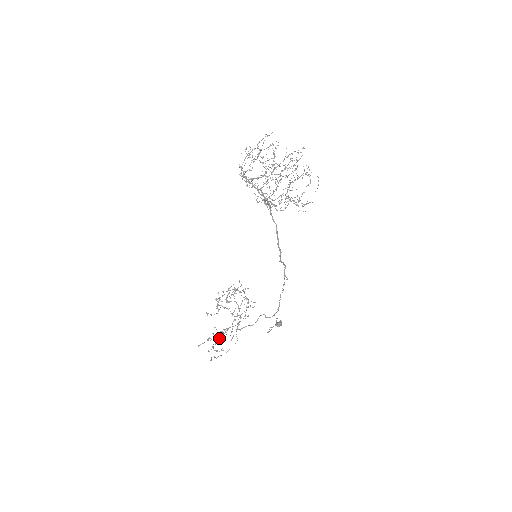
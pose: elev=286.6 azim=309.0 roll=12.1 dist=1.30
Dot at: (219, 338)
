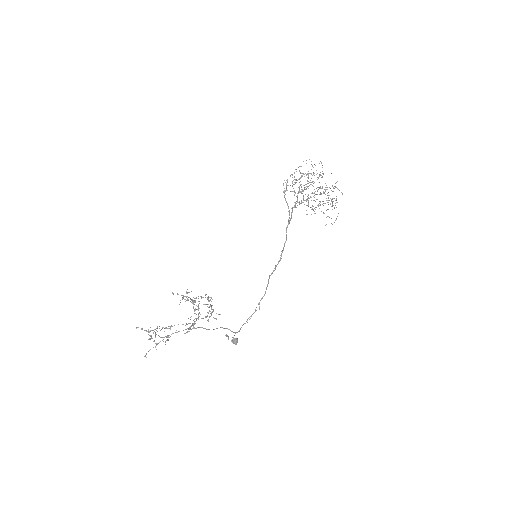
Dot at: (149, 350)
